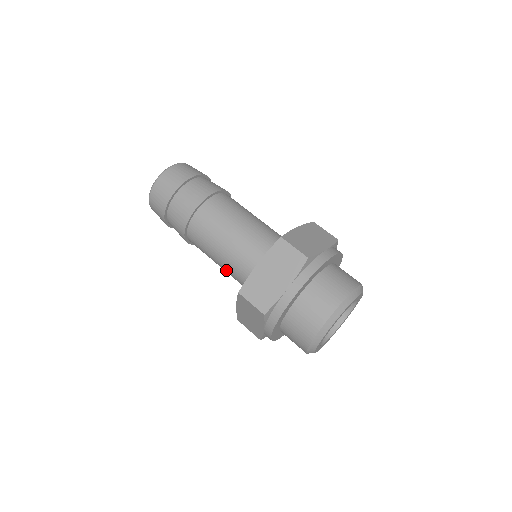
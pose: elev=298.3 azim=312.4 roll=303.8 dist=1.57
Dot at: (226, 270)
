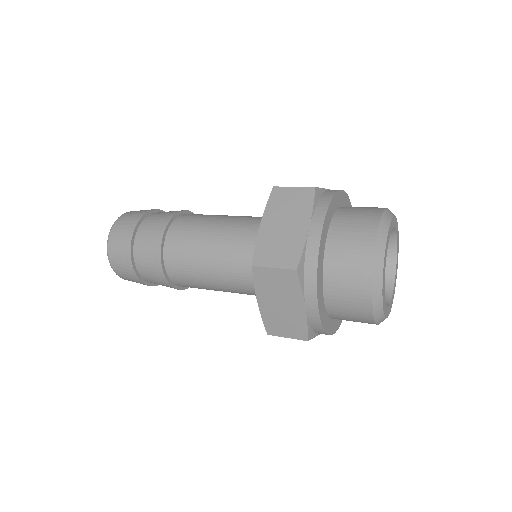
Dot at: (227, 240)
